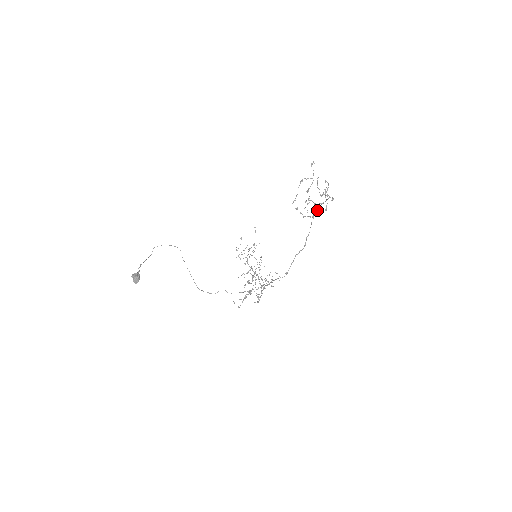
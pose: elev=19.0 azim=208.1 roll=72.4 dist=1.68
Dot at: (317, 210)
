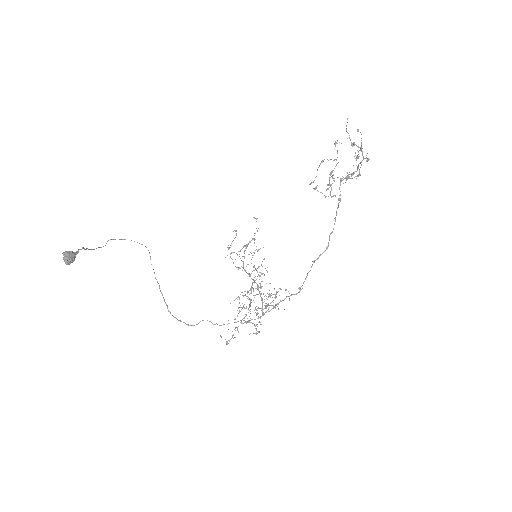
Dot at: (346, 177)
